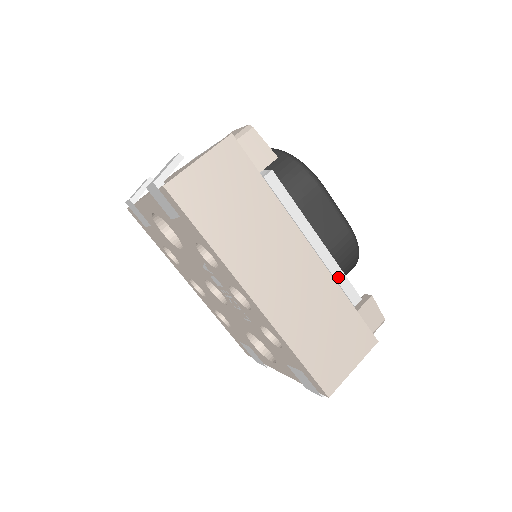
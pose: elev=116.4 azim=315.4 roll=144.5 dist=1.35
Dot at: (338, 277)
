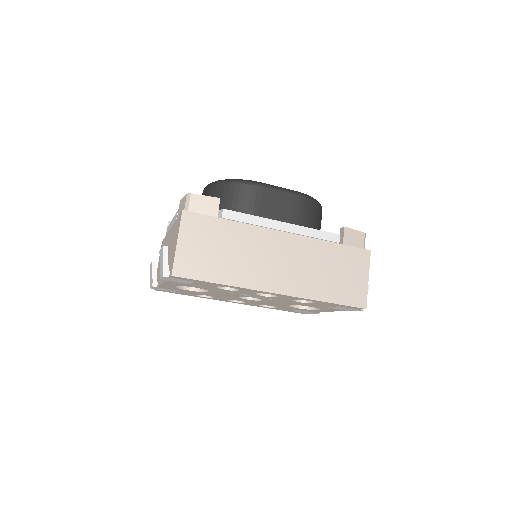
Dot at: (314, 235)
